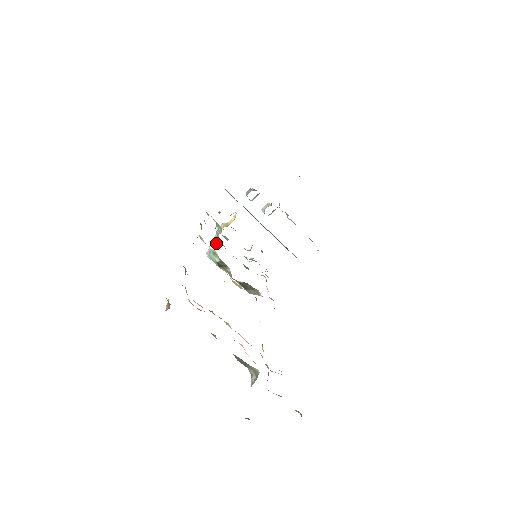
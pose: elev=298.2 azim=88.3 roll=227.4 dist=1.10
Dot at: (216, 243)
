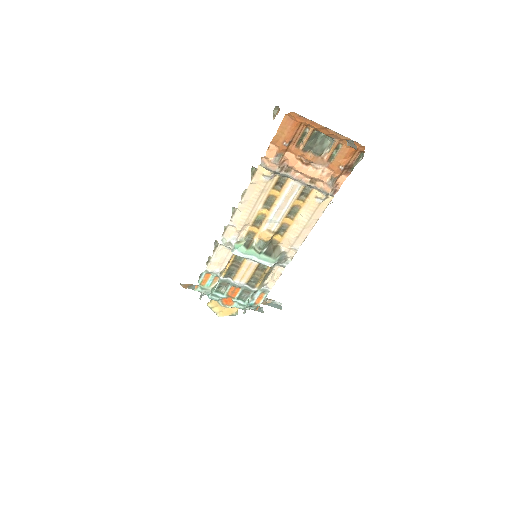
Dot at: (228, 263)
